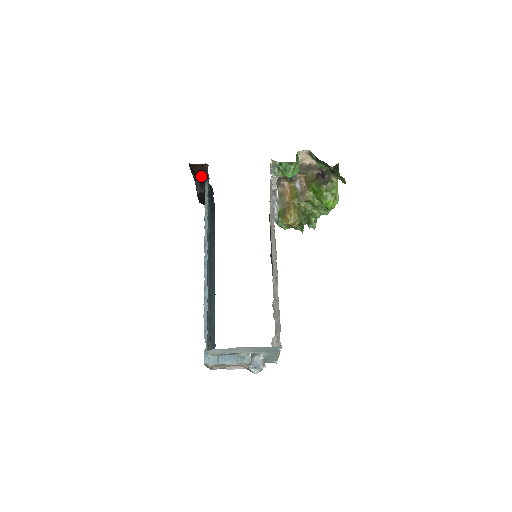
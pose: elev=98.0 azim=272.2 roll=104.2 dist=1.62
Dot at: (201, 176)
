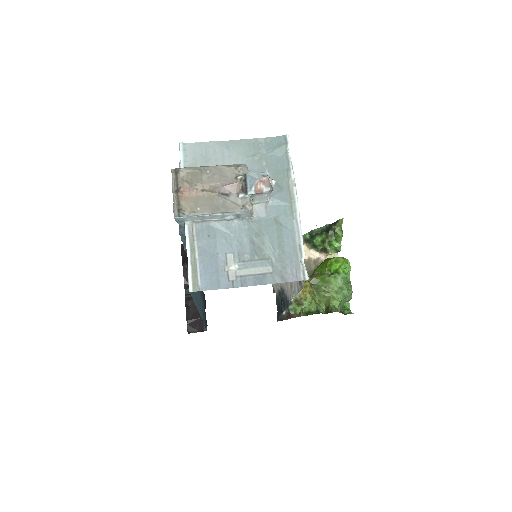
Dot at: occluded
